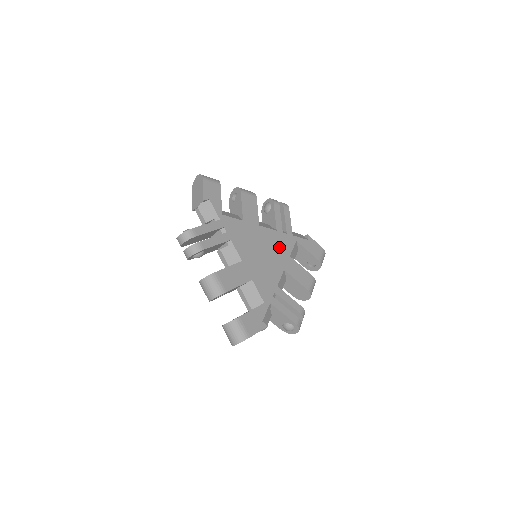
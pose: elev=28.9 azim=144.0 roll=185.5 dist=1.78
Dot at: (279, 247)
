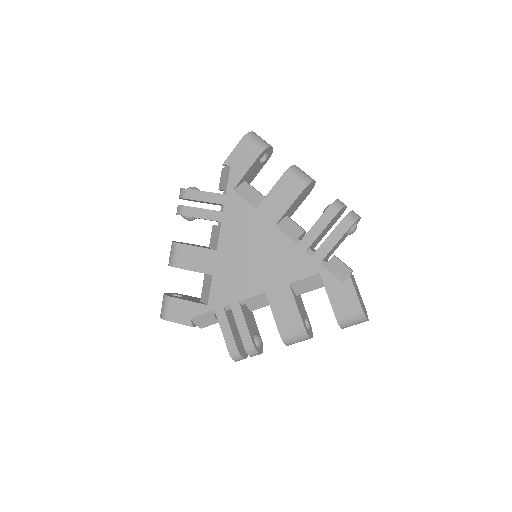
Dot at: (282, 264)
